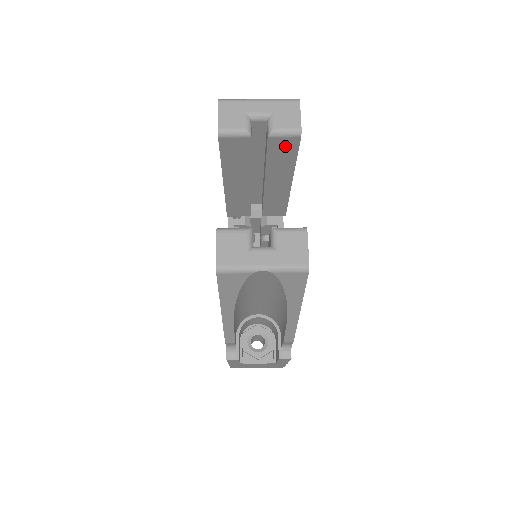
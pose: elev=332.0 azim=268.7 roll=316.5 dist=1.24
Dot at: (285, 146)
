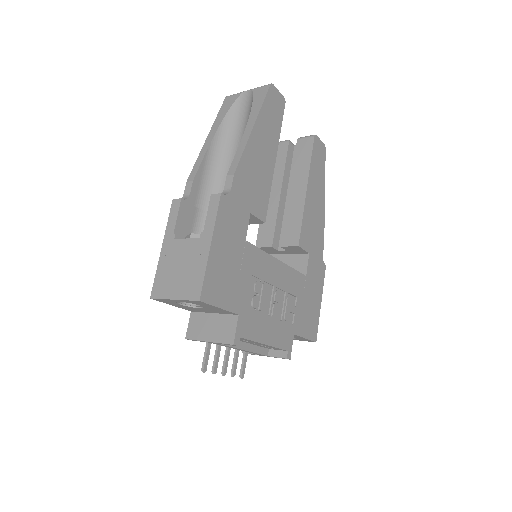
Dot at: (305, 147)
